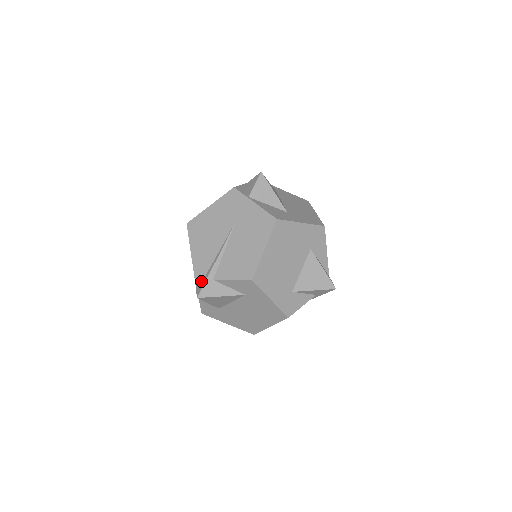
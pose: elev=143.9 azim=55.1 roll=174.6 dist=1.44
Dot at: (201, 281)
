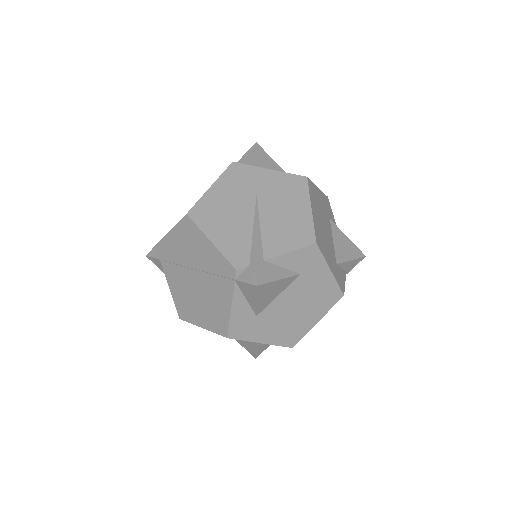
Dot at: (246, 269)
